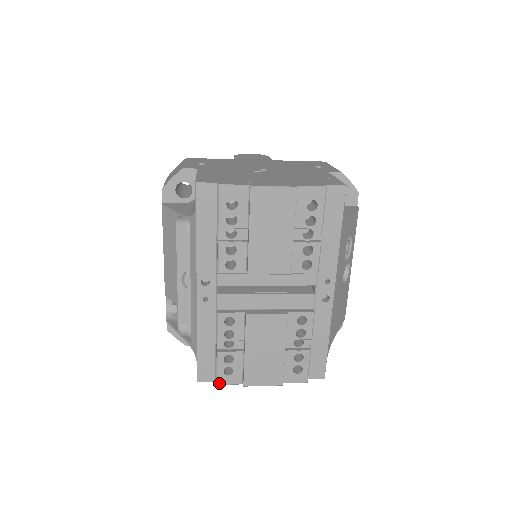
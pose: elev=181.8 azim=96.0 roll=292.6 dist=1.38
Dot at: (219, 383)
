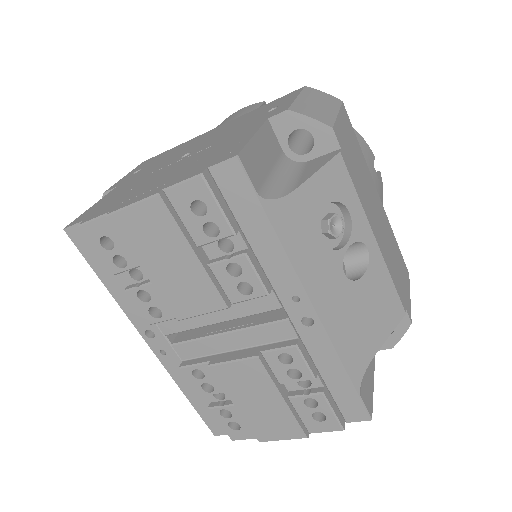
Dot at: (233, 439)
